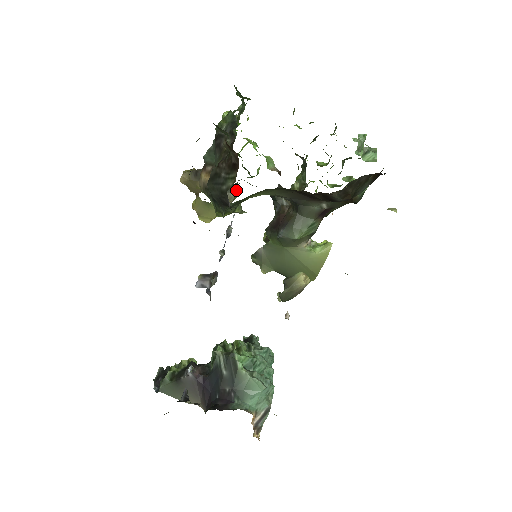
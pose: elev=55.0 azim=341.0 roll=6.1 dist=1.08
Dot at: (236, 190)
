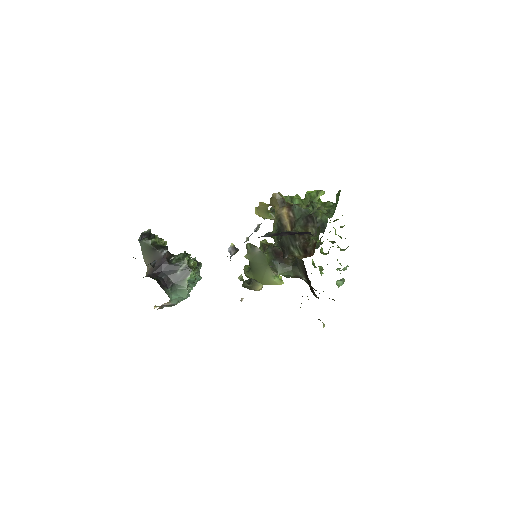
Dot at: occluded
